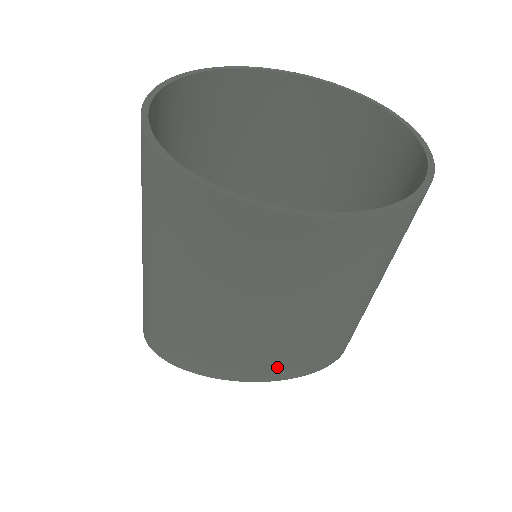
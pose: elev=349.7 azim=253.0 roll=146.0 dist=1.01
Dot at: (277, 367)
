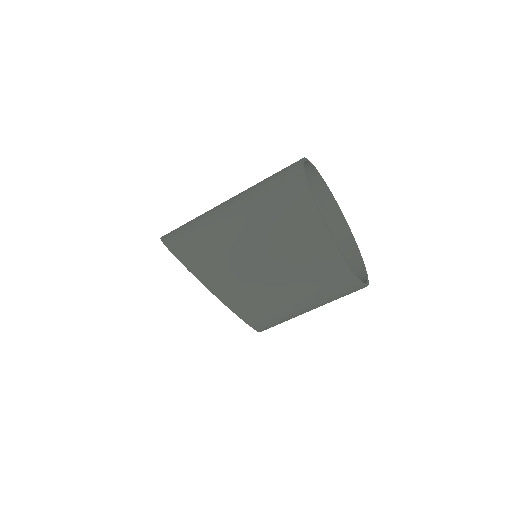
Dot at: (255, 314)
